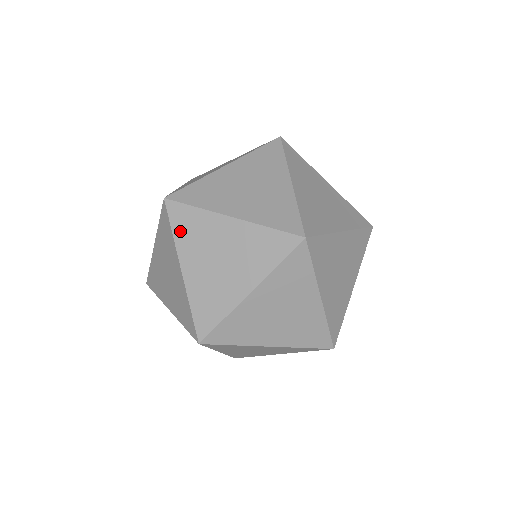
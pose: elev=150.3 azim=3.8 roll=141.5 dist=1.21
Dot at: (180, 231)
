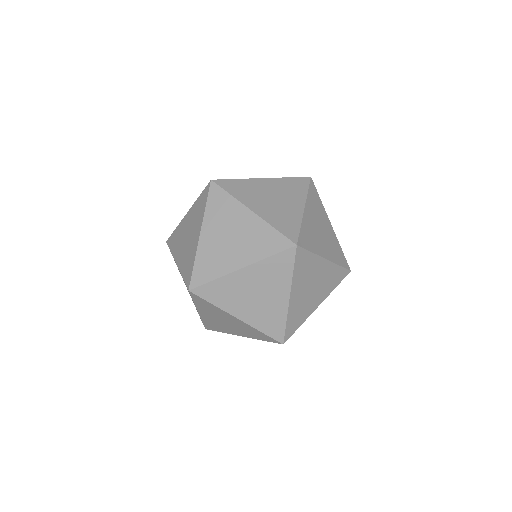
Dot at: (173, 247)
